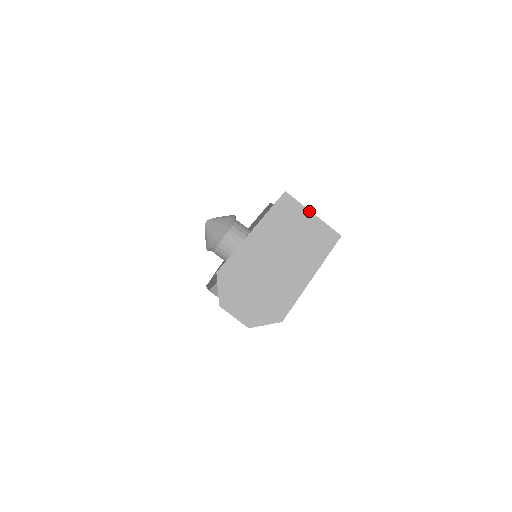
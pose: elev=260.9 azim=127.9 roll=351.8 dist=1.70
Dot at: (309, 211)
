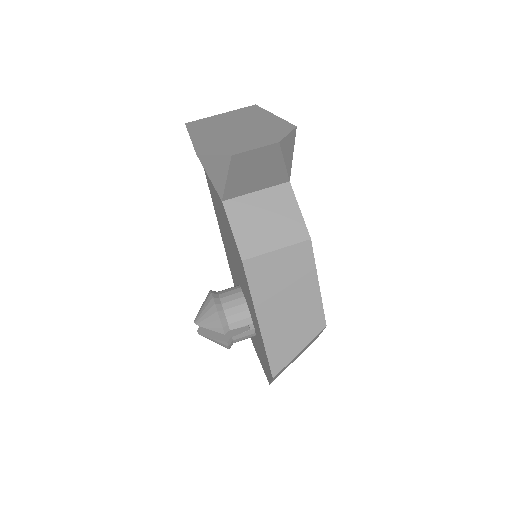
Dot at: (216, 115)
